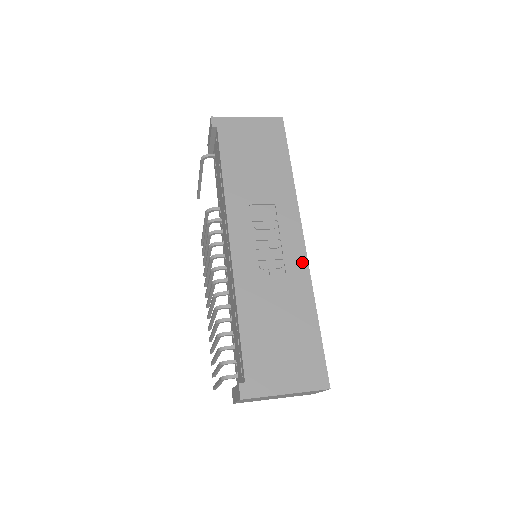
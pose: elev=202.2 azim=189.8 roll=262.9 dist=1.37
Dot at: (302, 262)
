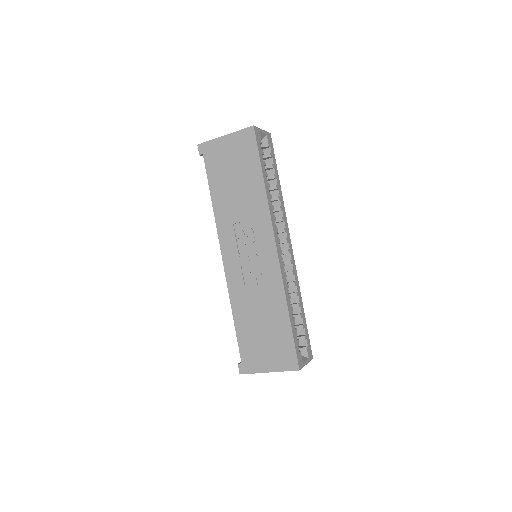
Dot at: (276, 270)
